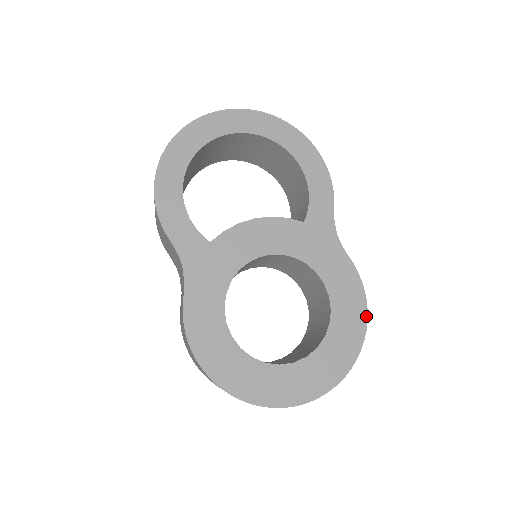
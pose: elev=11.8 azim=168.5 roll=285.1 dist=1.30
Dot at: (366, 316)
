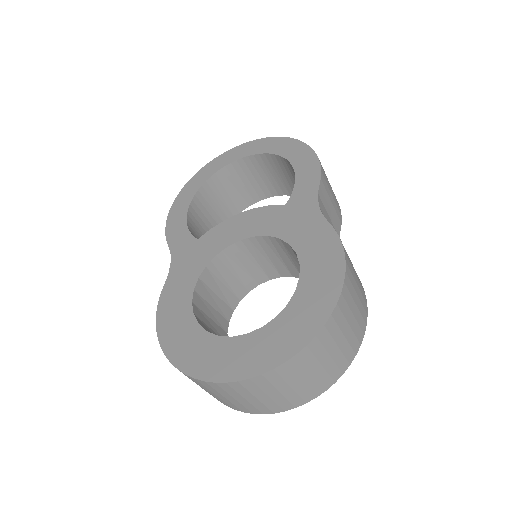
Dot at: (343, 277)
